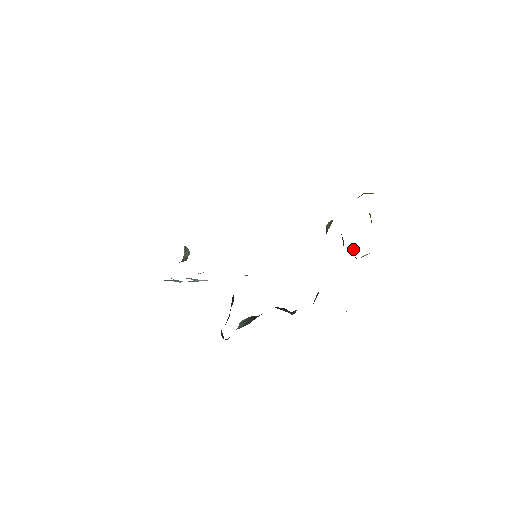
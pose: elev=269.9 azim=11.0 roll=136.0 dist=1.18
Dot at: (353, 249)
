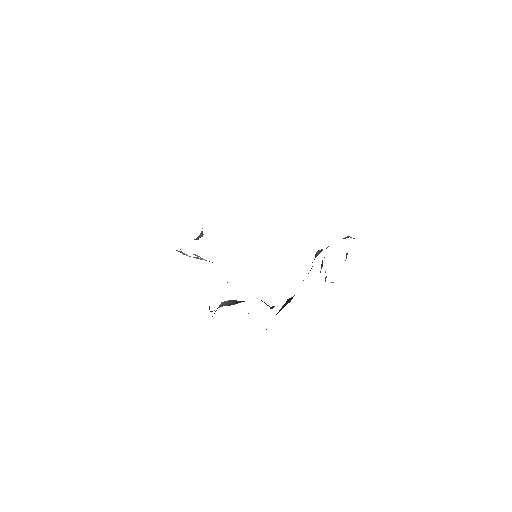
Dot at: occluded
